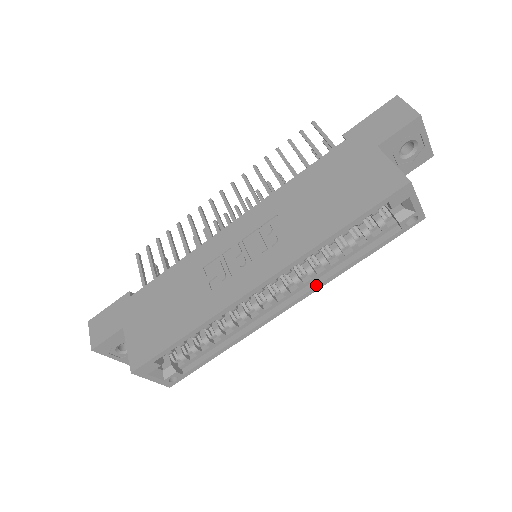
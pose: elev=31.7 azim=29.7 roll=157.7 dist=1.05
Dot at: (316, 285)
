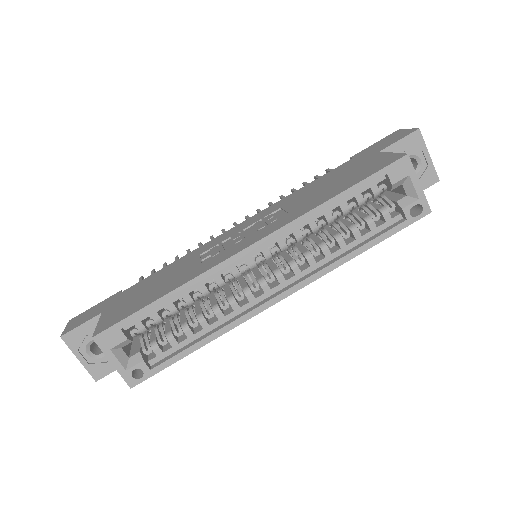
Dot at: (314, 273)
